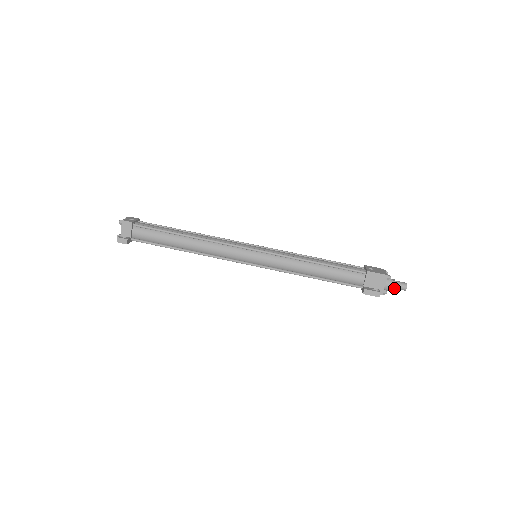
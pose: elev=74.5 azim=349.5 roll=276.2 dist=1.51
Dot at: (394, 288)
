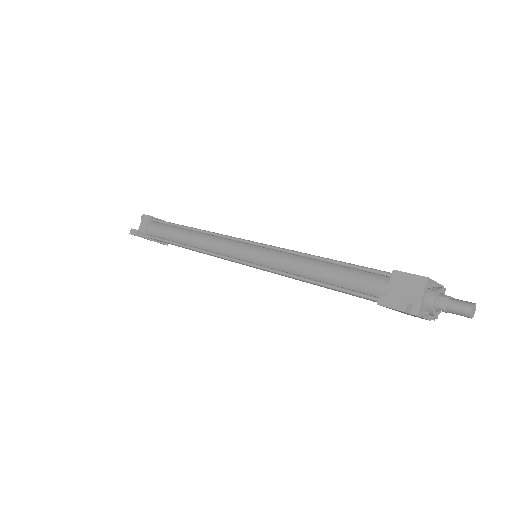
Dot at: (448, 311)
